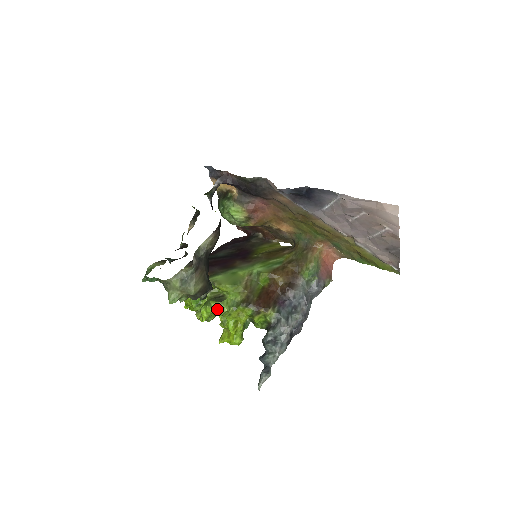
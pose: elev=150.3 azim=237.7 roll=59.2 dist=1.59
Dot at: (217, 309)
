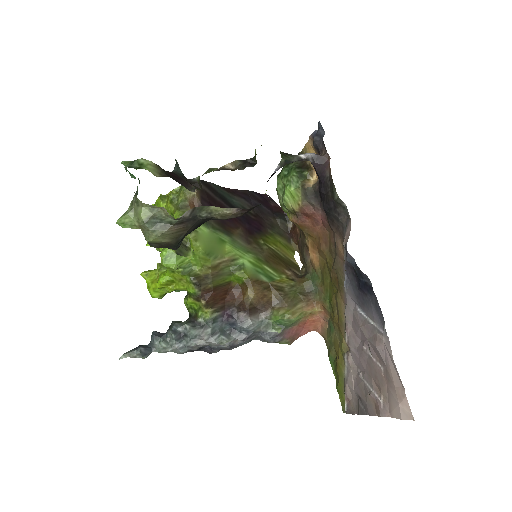
Dot at: (167, 257)
